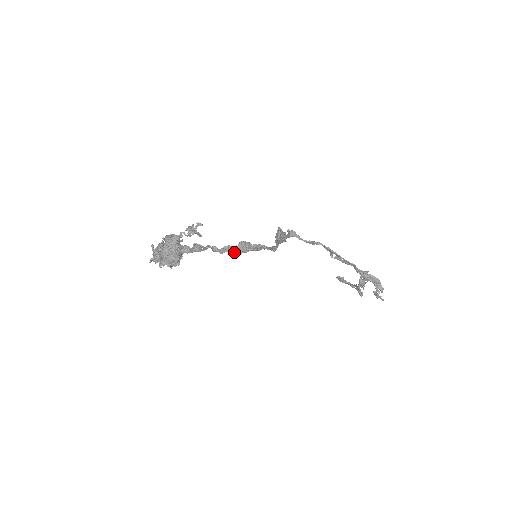
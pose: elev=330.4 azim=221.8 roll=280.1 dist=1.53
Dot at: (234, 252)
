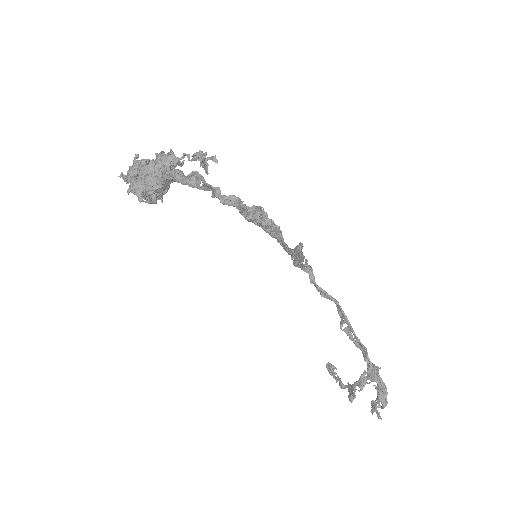
Dot at: (241, 210)
